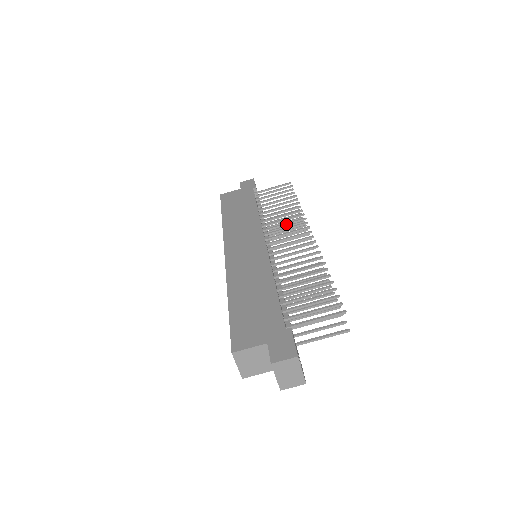
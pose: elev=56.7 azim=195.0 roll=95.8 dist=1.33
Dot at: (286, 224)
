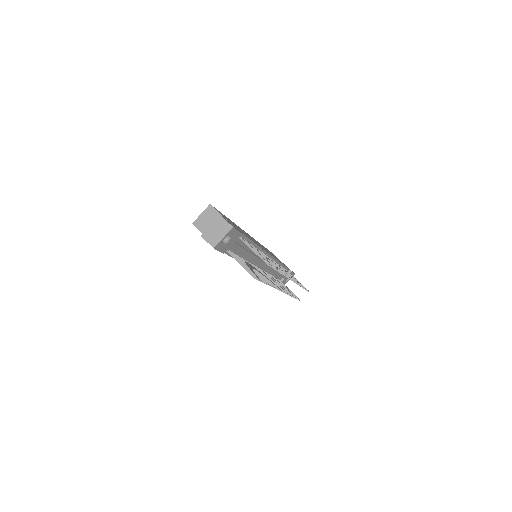
Dot at: occluded
